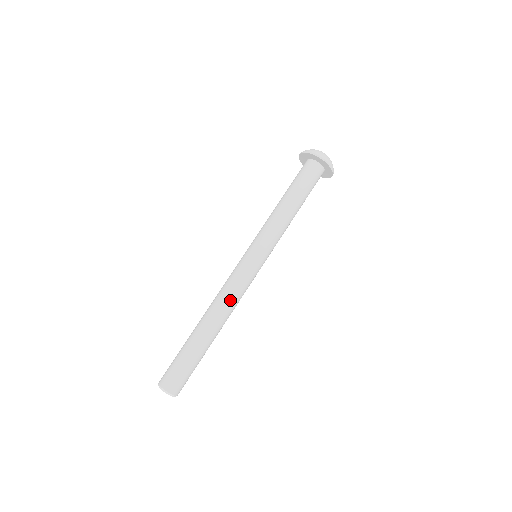
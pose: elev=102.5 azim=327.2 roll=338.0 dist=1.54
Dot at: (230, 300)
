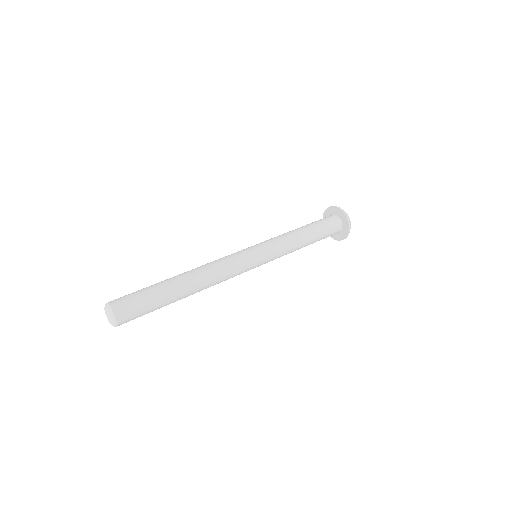
Dot at: (210, 263)
